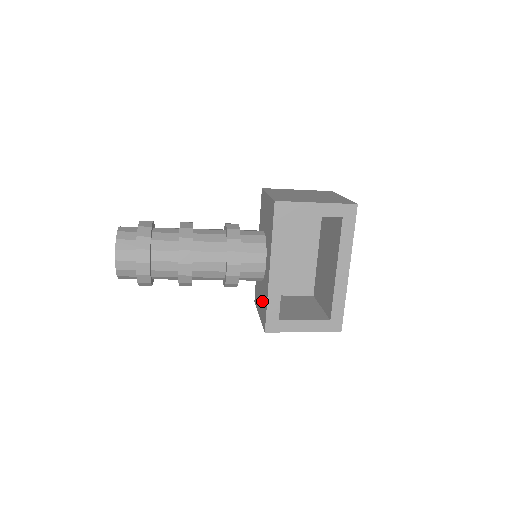
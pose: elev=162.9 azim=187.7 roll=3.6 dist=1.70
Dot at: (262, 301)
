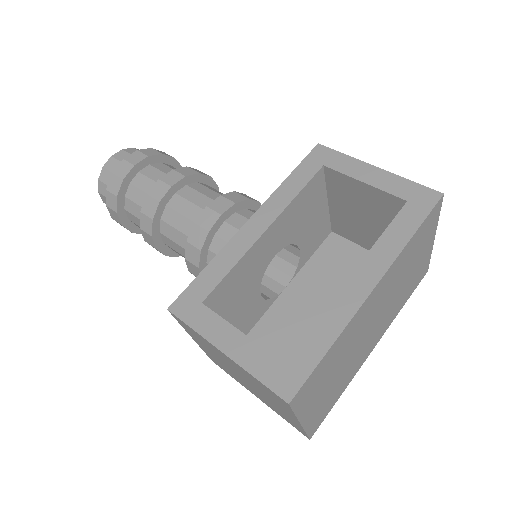
Dot at: occluded
